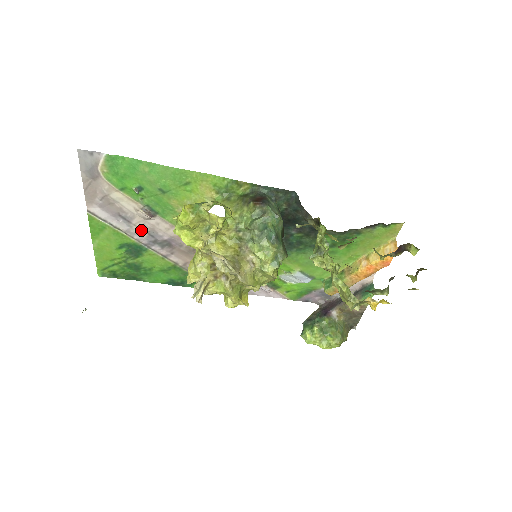
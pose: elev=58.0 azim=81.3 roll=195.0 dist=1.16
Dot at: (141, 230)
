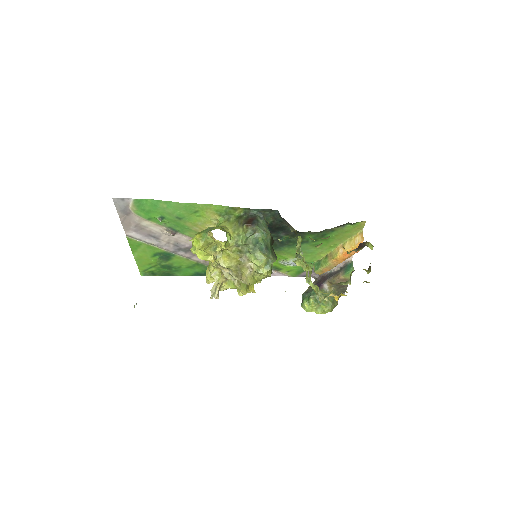
Dot at: (168, 243)
